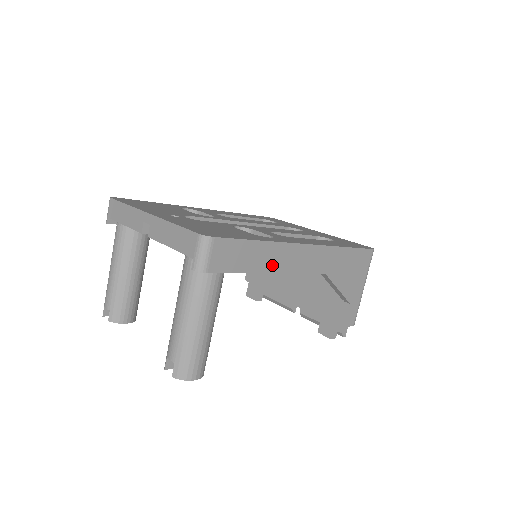
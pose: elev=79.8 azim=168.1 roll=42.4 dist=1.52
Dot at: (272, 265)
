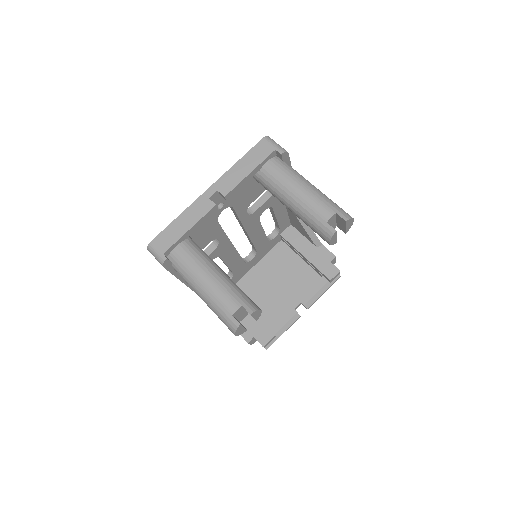
Dot at: occluded
